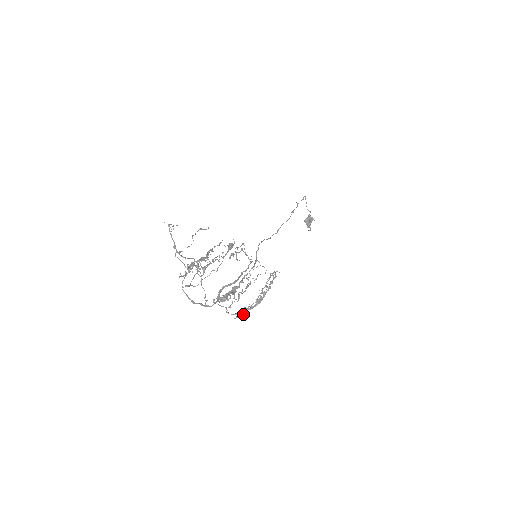
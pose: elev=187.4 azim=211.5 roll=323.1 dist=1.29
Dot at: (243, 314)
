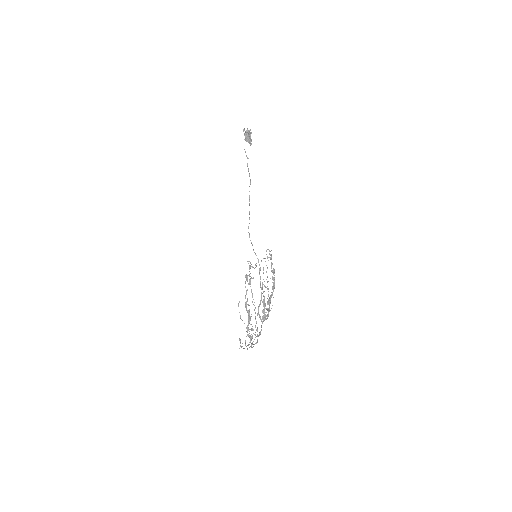
Dot at: (270, 303)
